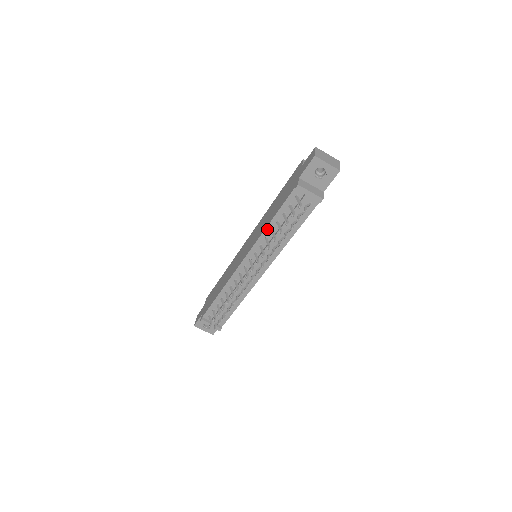
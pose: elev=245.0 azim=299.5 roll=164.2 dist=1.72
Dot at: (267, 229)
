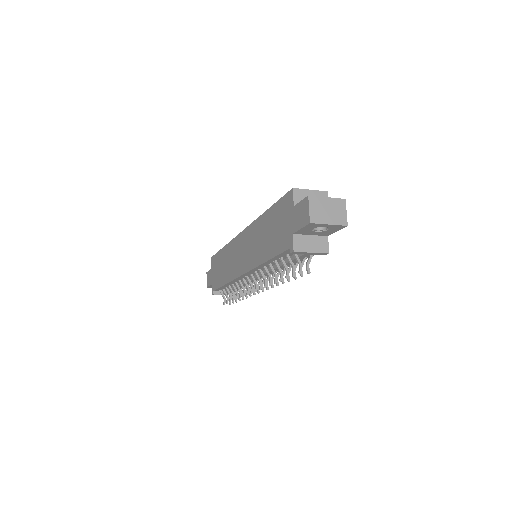
Dot at: (264, 264)
